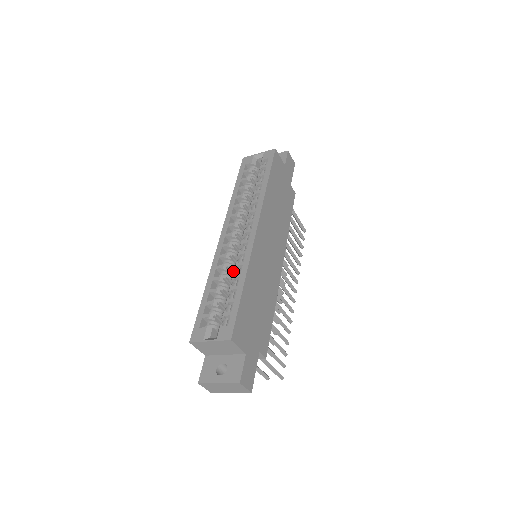
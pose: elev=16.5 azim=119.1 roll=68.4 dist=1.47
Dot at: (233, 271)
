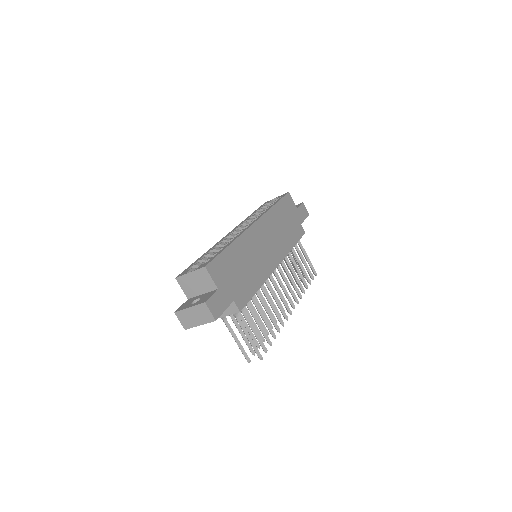
Dot at: occluded
